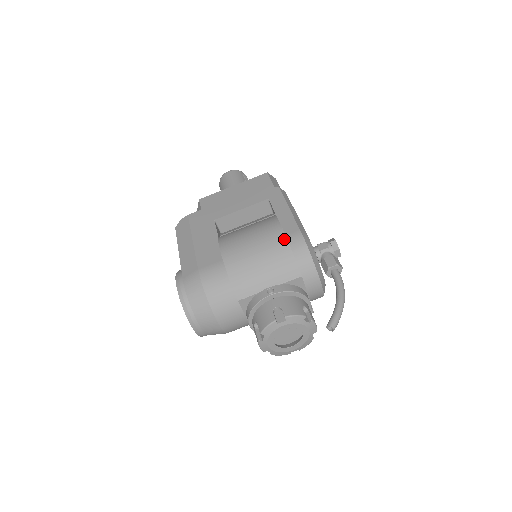
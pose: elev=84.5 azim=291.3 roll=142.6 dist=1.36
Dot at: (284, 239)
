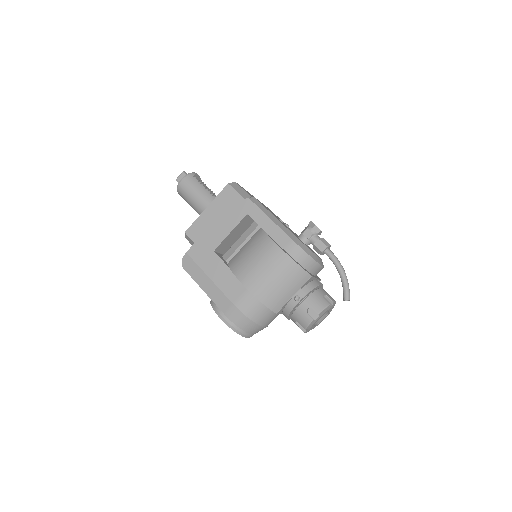
Dot at: (288, 258)
